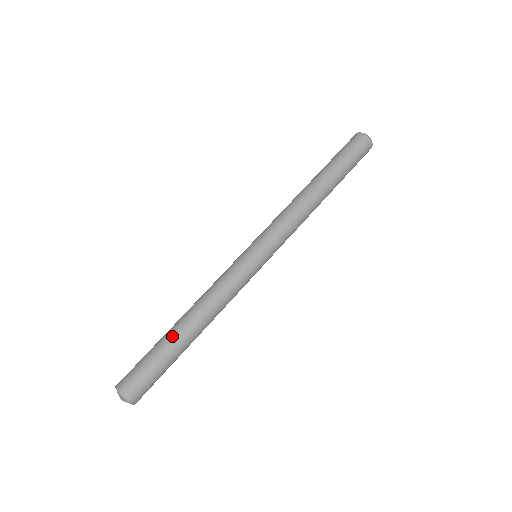
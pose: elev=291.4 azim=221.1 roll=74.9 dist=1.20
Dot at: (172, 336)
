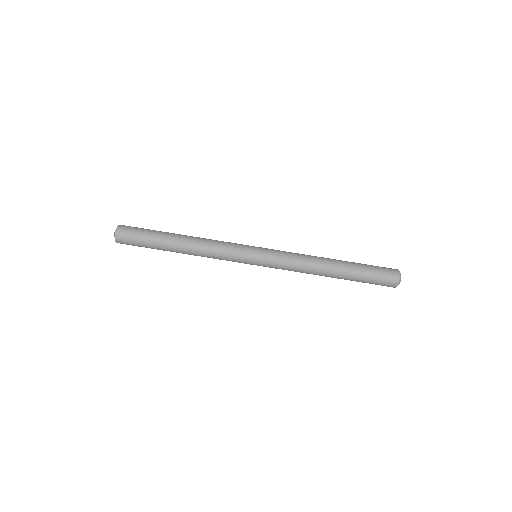
Dot at: (167, 241)
